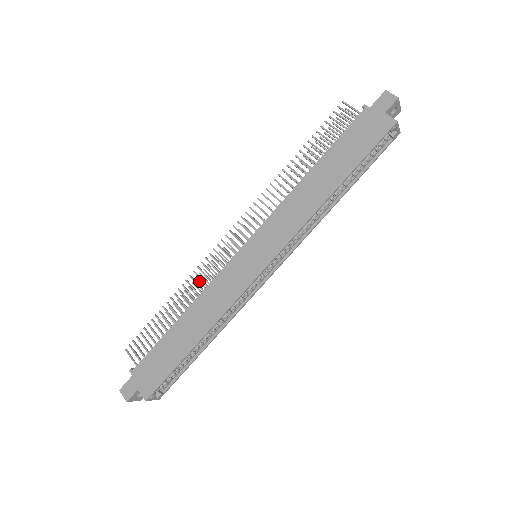
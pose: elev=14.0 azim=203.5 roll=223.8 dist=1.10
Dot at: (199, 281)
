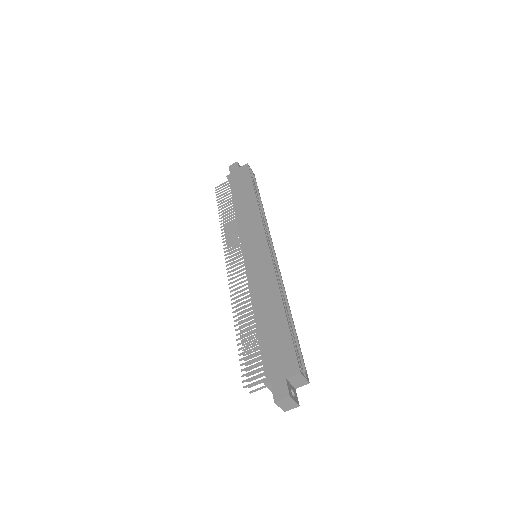
Dot at: (241, 307)
